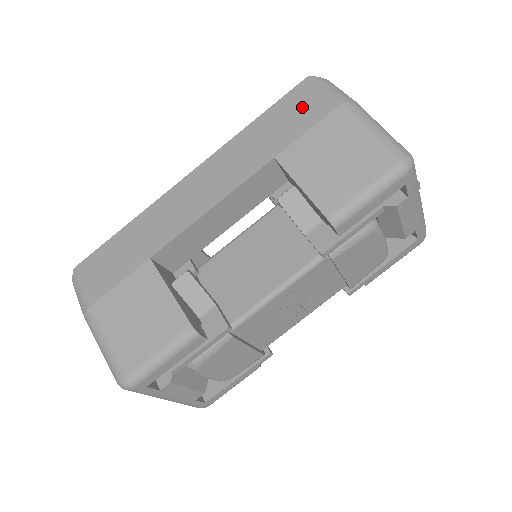
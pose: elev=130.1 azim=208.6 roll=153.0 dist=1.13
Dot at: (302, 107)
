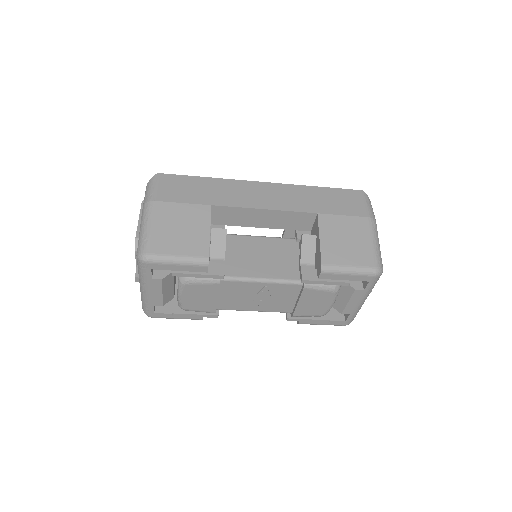
Dot at: (349, 202)
